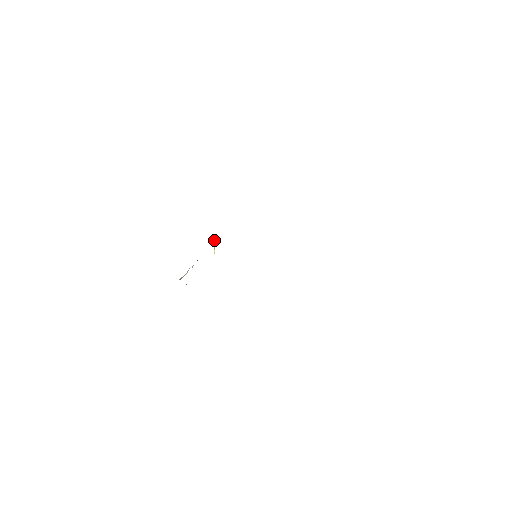
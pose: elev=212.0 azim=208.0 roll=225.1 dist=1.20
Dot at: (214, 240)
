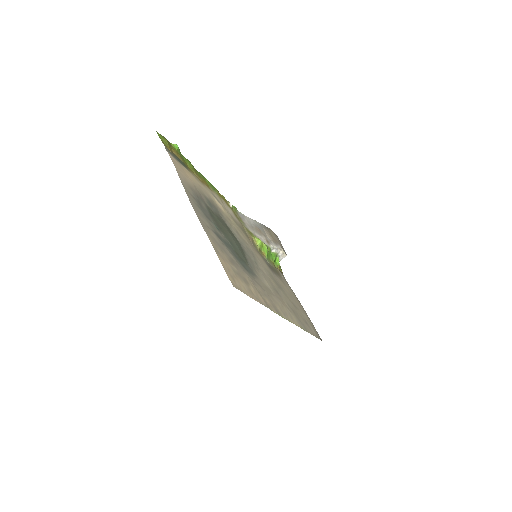
Dot at: (252, 237)
